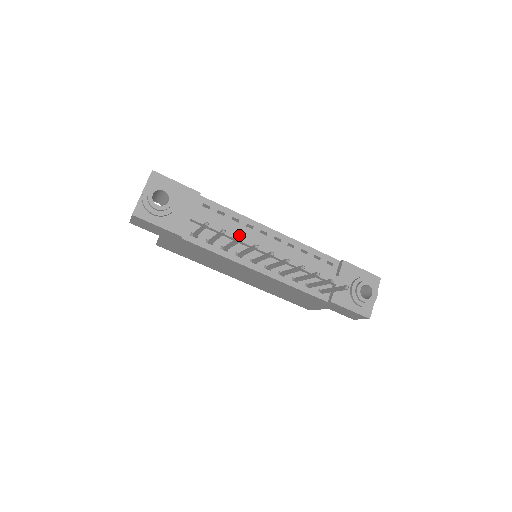
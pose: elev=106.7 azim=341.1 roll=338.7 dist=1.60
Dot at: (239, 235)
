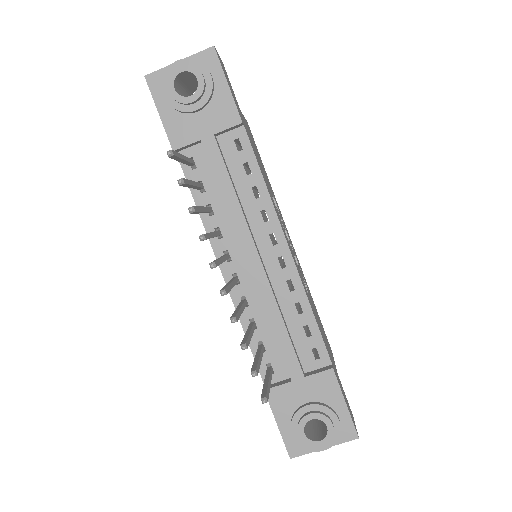
Dot at: (237, 211)
